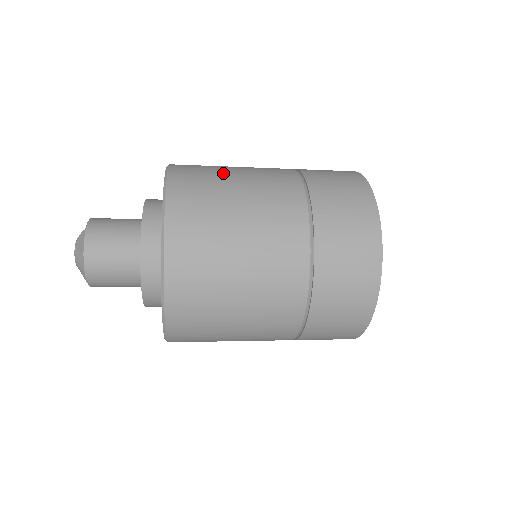
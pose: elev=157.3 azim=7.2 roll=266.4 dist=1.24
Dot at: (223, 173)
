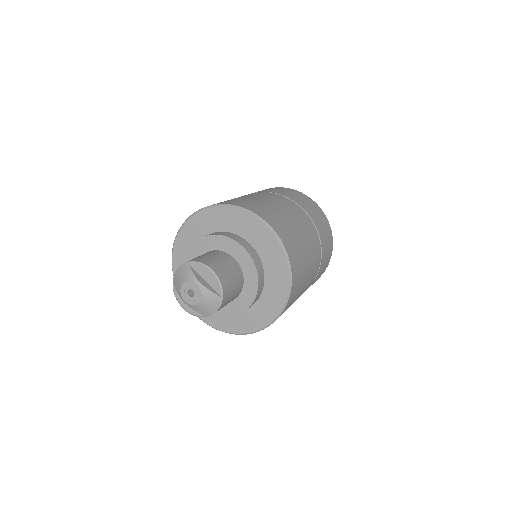
Dot at: (279, 213)
